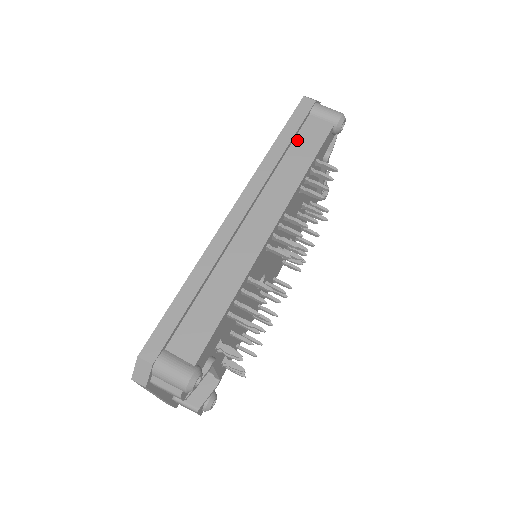
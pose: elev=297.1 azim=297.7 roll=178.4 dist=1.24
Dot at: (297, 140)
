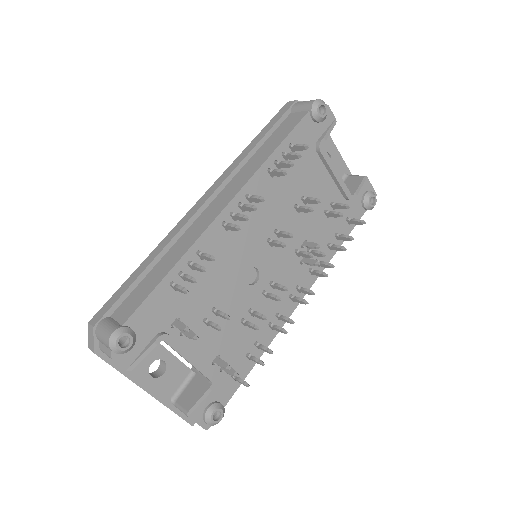
Dot at: (273, 135)
